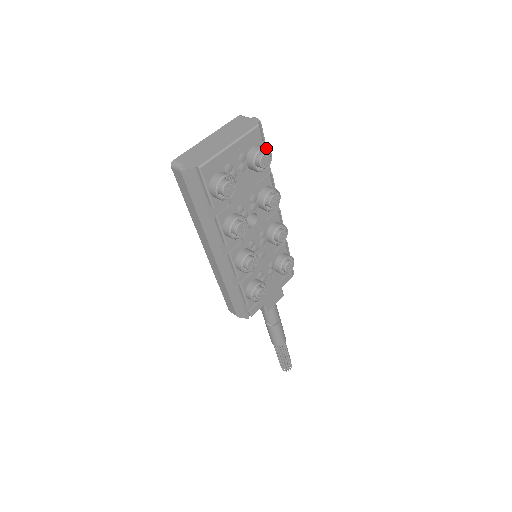
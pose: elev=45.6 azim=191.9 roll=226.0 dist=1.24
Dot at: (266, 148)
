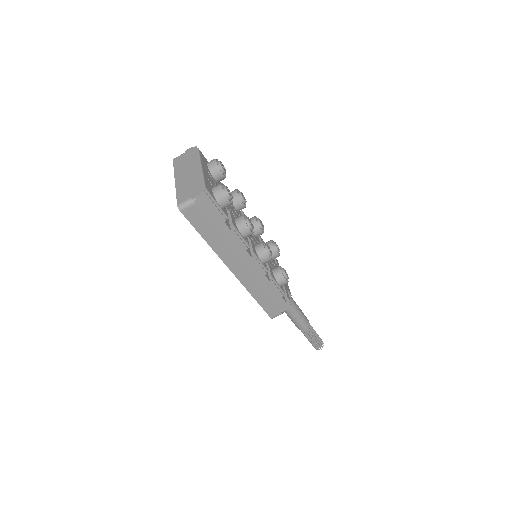
Dot at: (216, 159)
